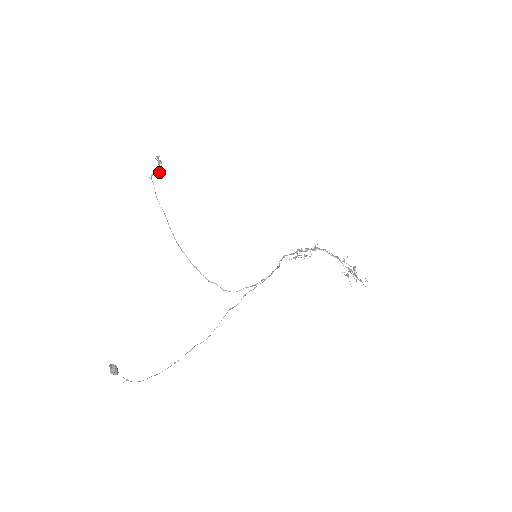
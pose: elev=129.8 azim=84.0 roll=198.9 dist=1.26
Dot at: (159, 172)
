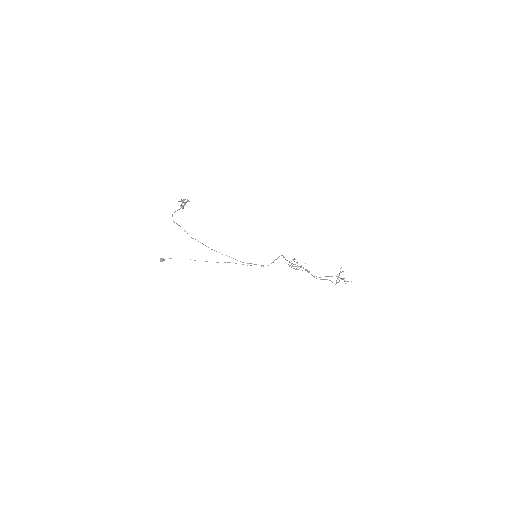
Dot at: (183, 208)
